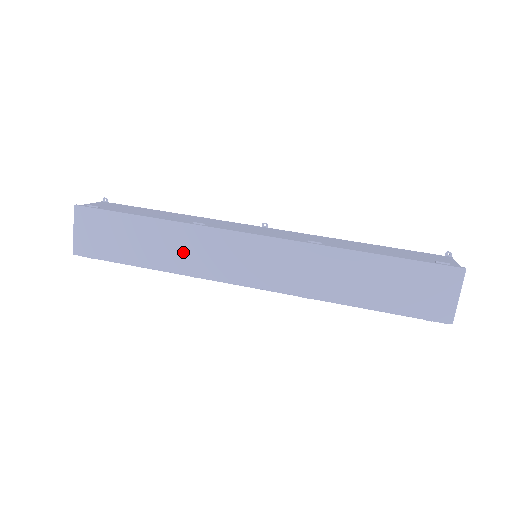
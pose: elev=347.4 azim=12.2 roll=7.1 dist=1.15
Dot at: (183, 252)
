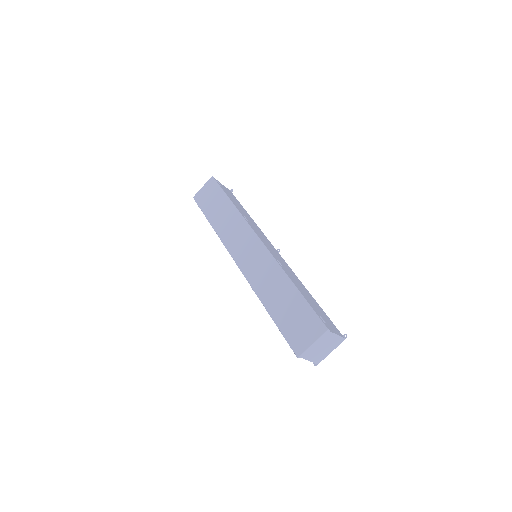
Dot at: (228, 226)
